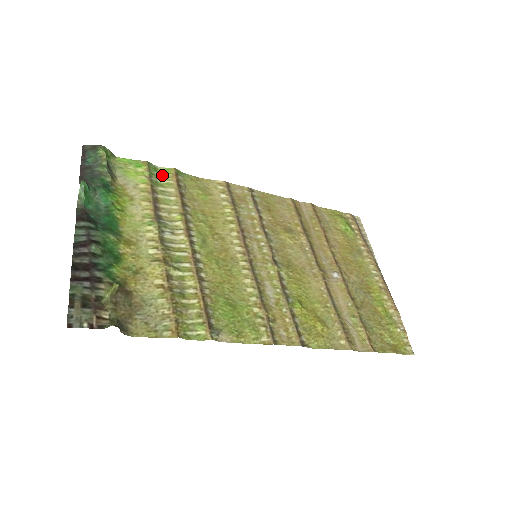
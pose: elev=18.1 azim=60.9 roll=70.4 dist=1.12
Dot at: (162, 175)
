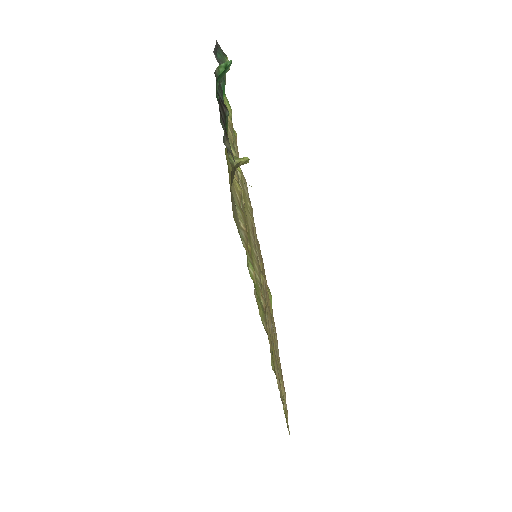
Dot at: occluded
